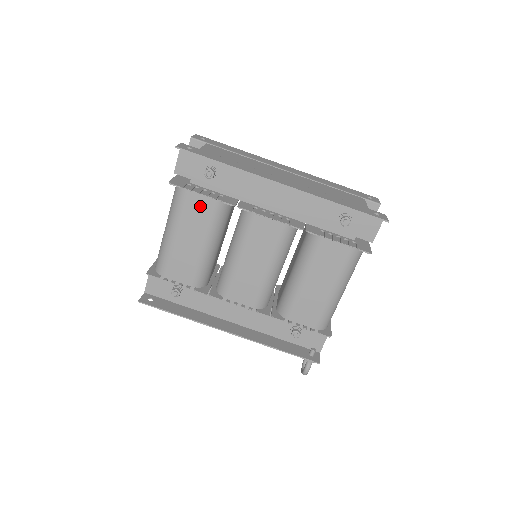
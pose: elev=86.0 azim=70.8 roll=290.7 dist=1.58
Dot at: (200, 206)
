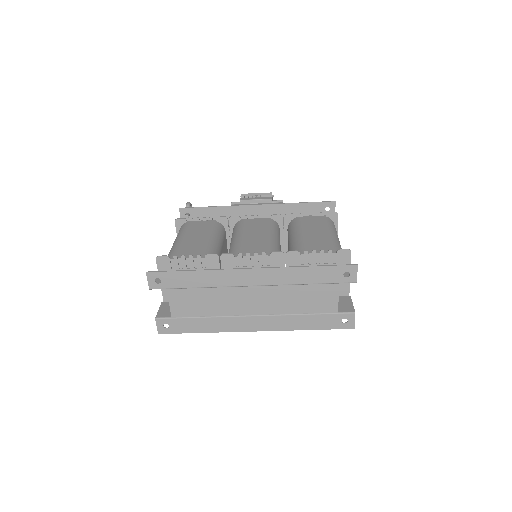
Dot at: occluded
